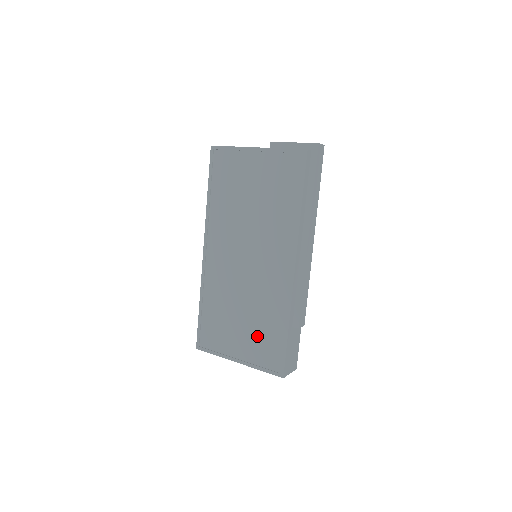
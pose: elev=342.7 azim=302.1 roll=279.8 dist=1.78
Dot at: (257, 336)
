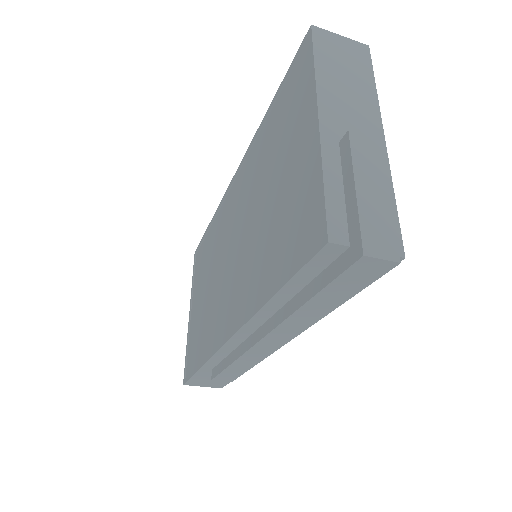
Dot at: (198, 325)
